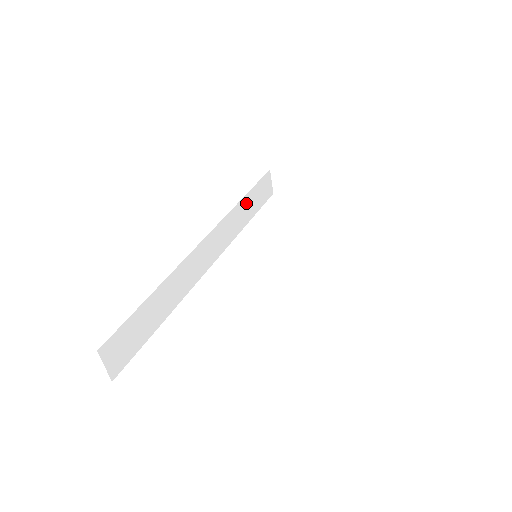
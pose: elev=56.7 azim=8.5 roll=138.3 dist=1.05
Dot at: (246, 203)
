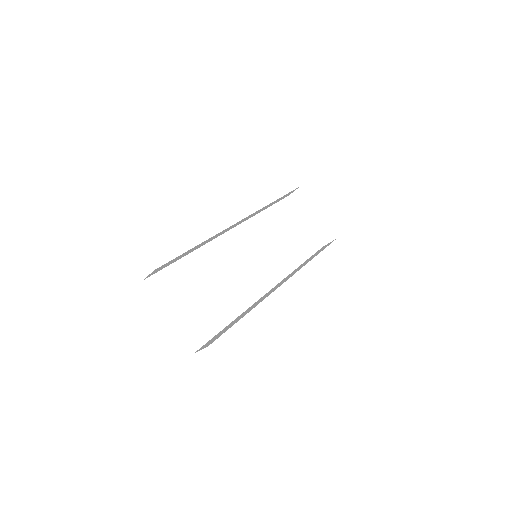
Dot at: (273, 202)
